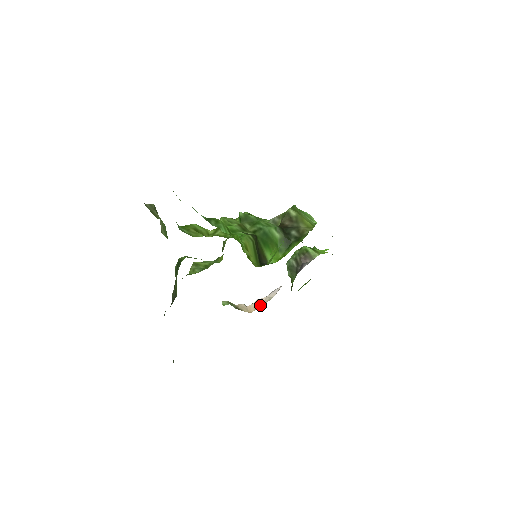
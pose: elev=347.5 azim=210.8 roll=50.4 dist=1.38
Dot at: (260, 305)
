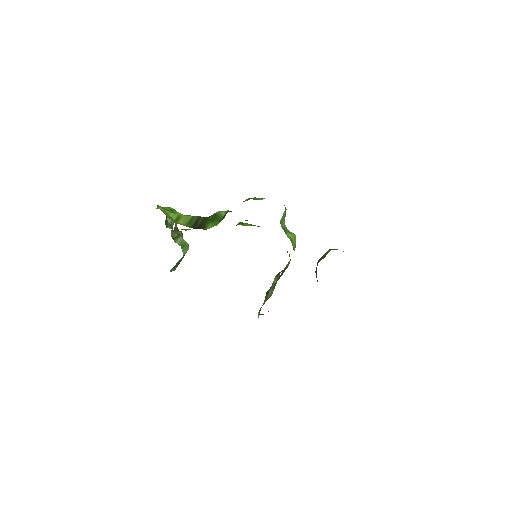
Dot at: occluded
